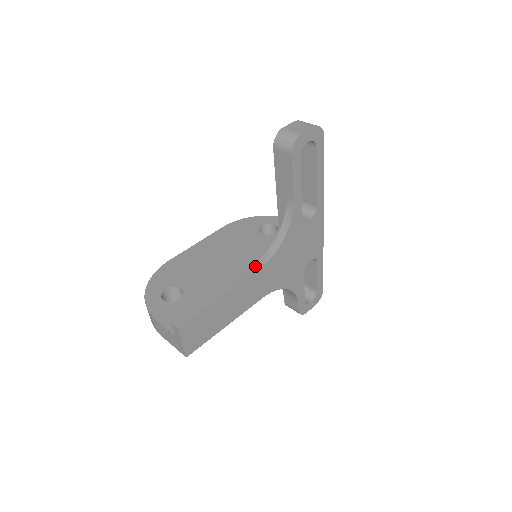
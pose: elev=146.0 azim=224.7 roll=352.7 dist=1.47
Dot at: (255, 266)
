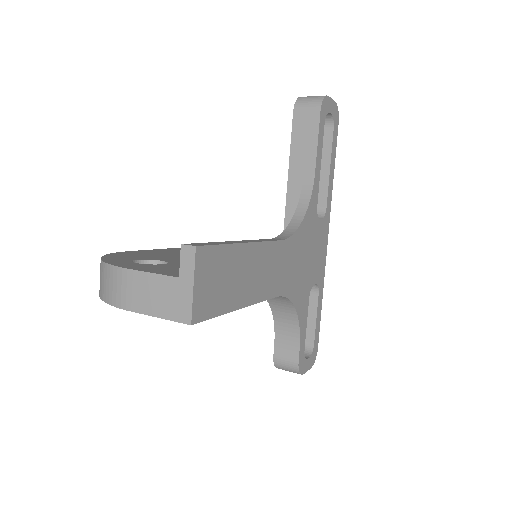
Dot at: (274, 239)
